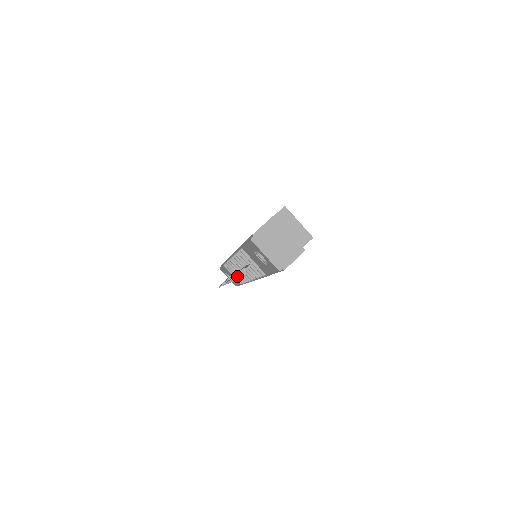
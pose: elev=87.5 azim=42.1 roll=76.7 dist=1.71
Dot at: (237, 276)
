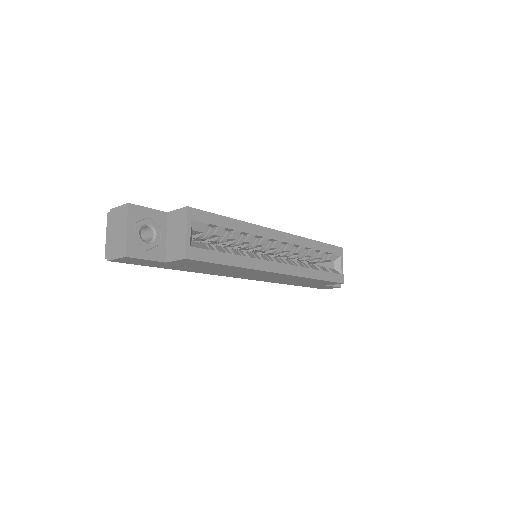
Dot at: occluded
